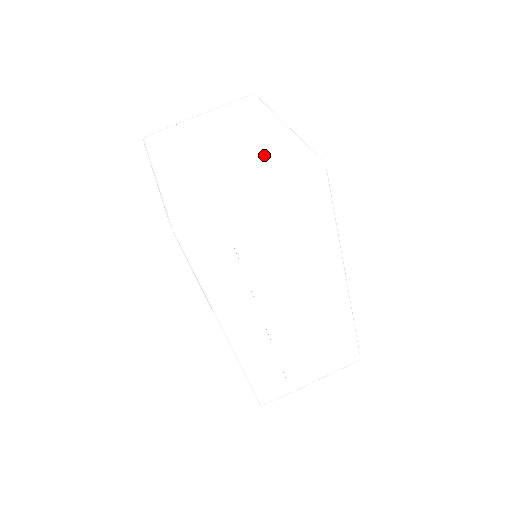
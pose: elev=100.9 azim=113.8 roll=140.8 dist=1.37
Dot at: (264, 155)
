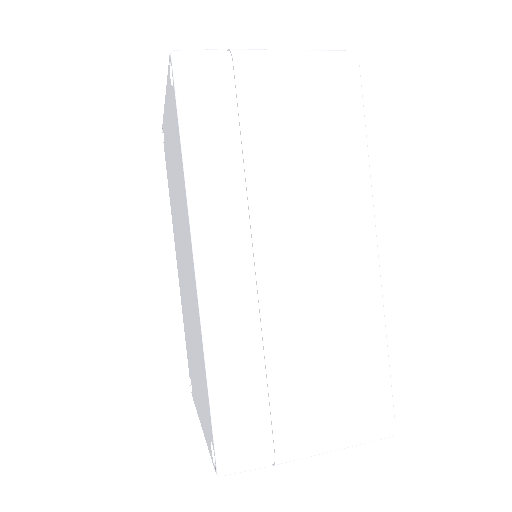
Dot at: occluded
